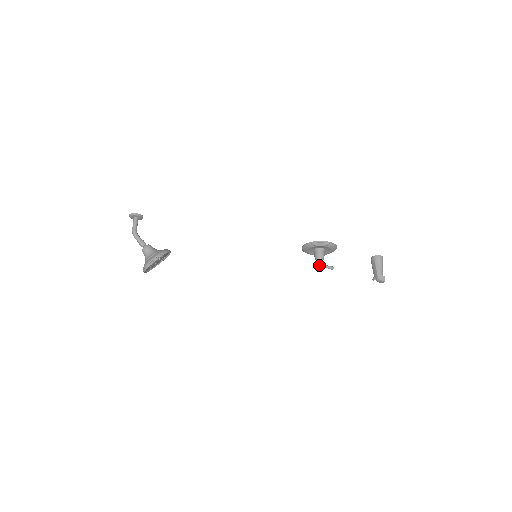
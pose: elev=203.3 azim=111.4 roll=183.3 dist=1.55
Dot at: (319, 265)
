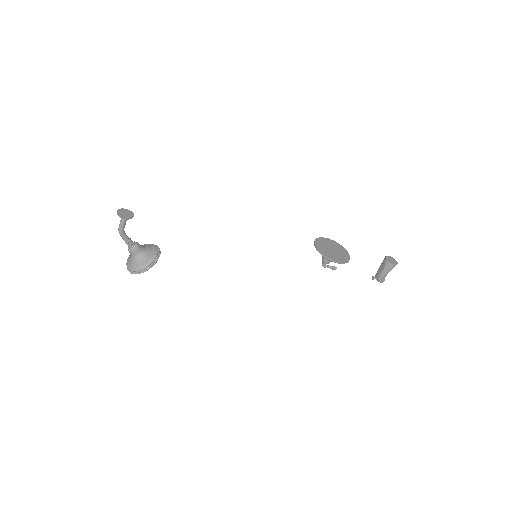
Dot at: occluded
